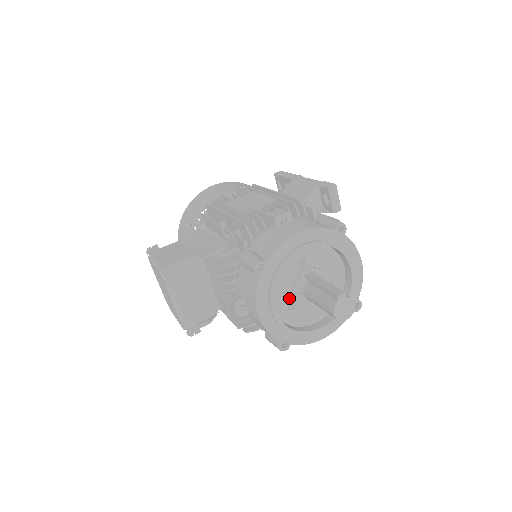
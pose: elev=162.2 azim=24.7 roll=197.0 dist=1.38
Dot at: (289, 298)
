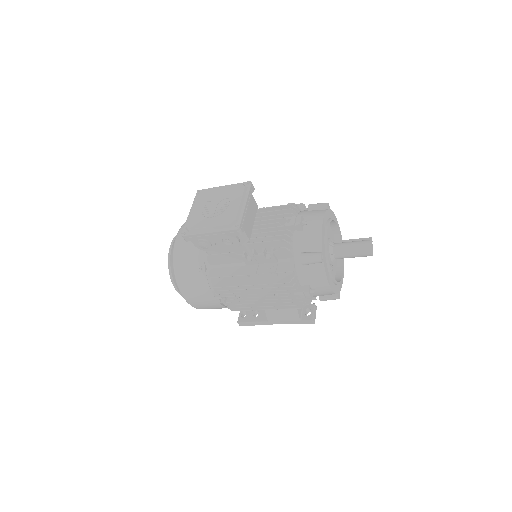
Dot at: occluded
